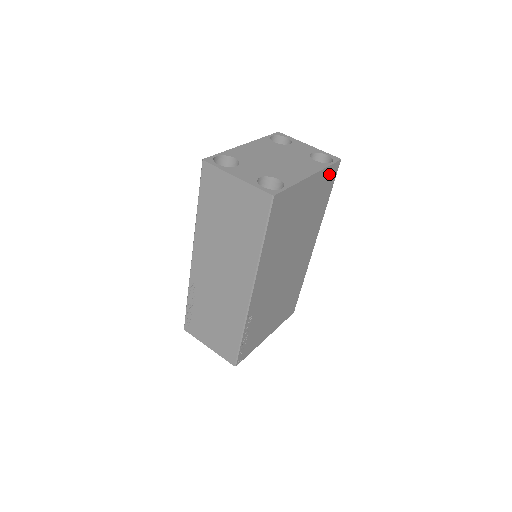
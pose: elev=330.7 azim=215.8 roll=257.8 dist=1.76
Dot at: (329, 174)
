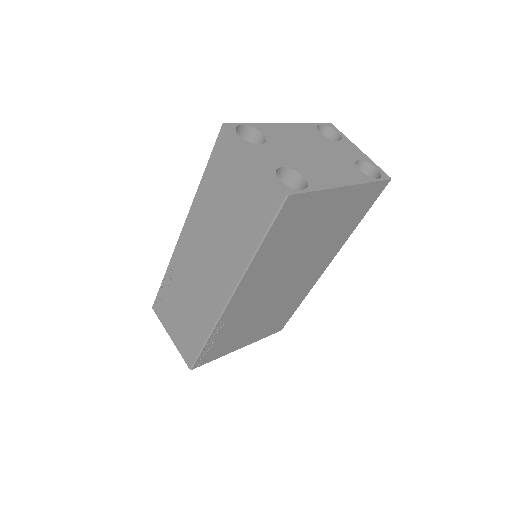
Dot at: (370, 191)
